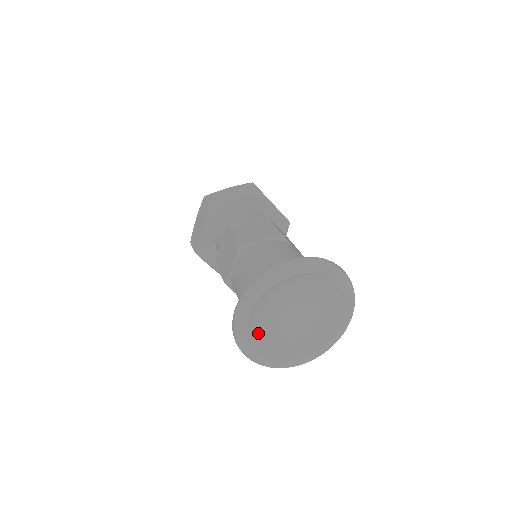
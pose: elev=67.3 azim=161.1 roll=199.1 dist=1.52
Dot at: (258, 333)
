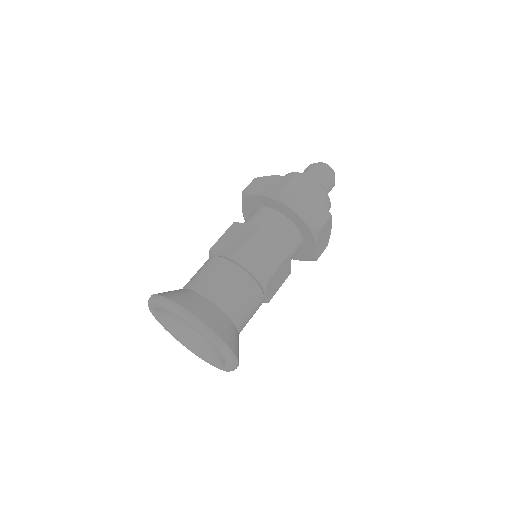
Dot at: (176, 328)
